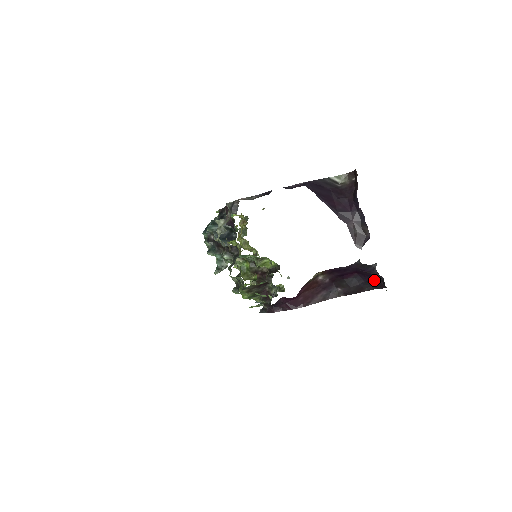
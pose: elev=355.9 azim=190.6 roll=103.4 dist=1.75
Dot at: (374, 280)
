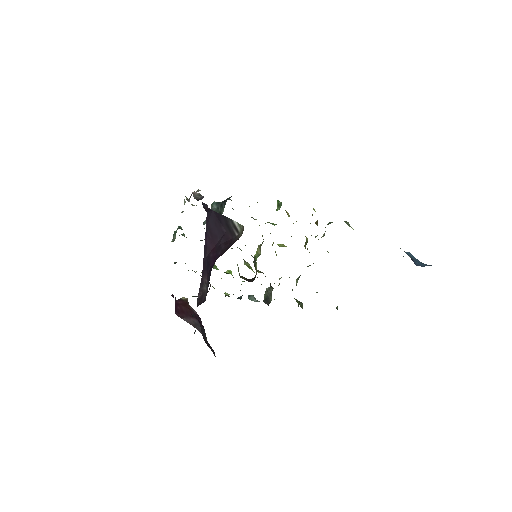
Dot at: occluded
